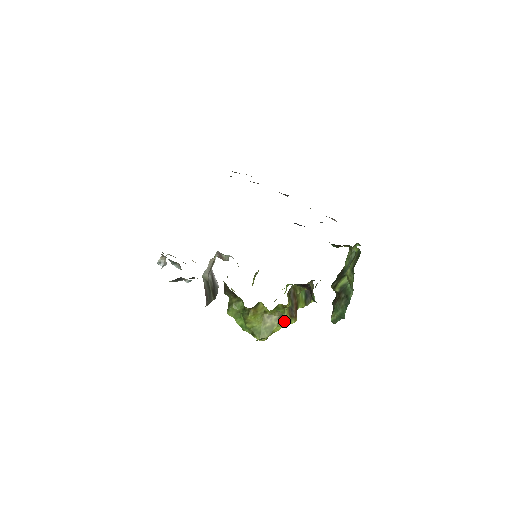
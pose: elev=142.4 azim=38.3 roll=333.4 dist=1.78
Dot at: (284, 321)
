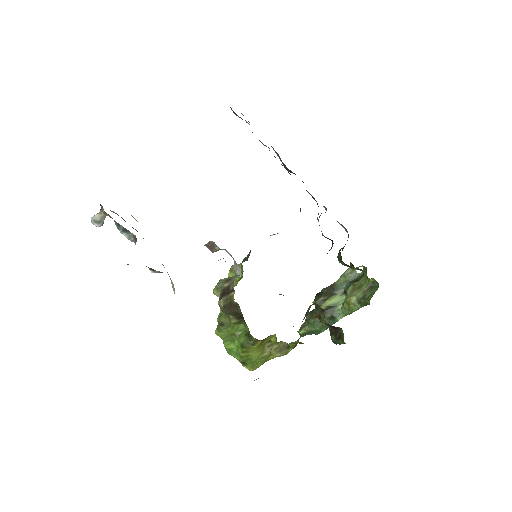
Dot at: (285, 353)
